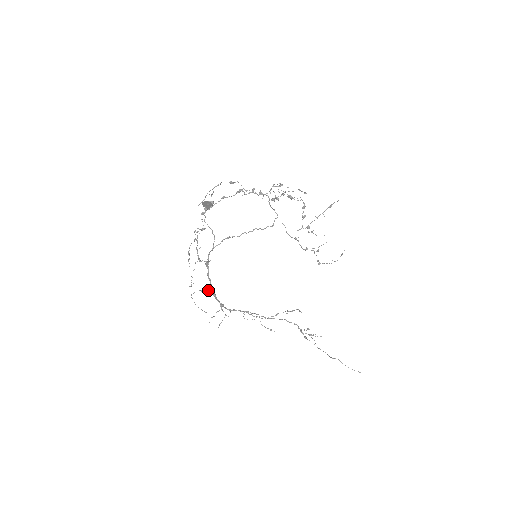
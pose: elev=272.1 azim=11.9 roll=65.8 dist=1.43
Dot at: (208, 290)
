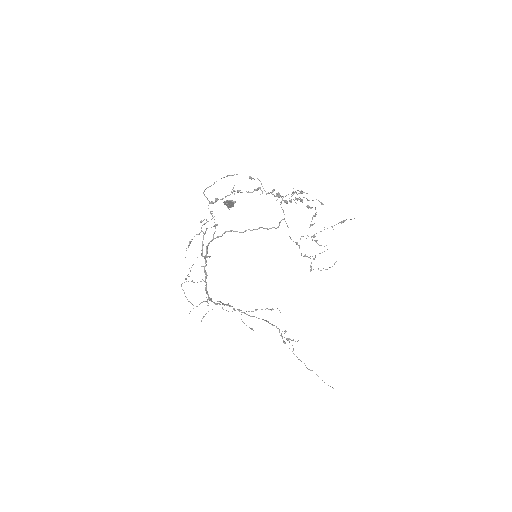
Dot at: occluded
